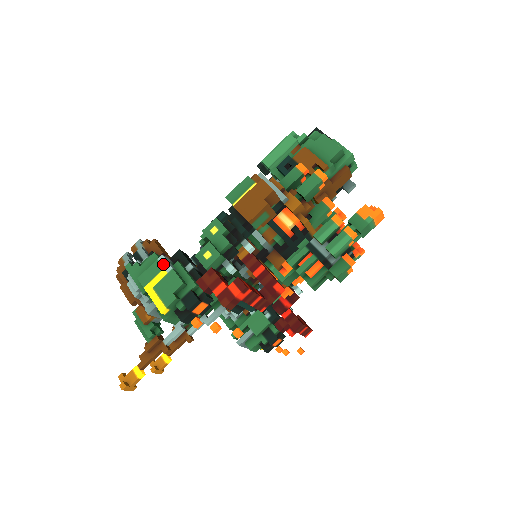
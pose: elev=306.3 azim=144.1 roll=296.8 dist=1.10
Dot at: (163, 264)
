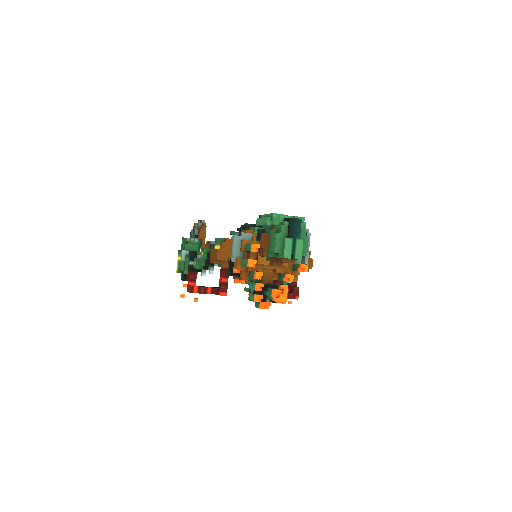
Dot at: (181, 255)
